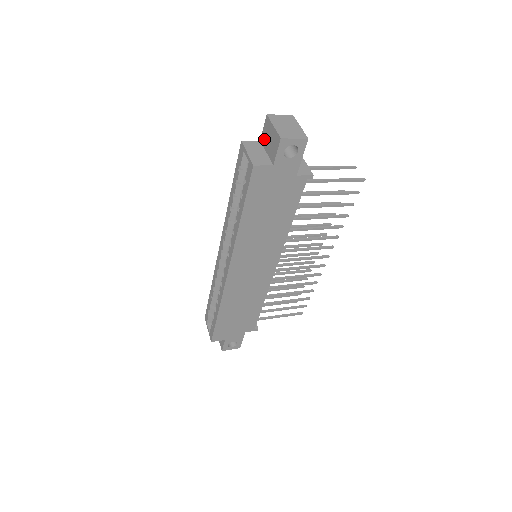
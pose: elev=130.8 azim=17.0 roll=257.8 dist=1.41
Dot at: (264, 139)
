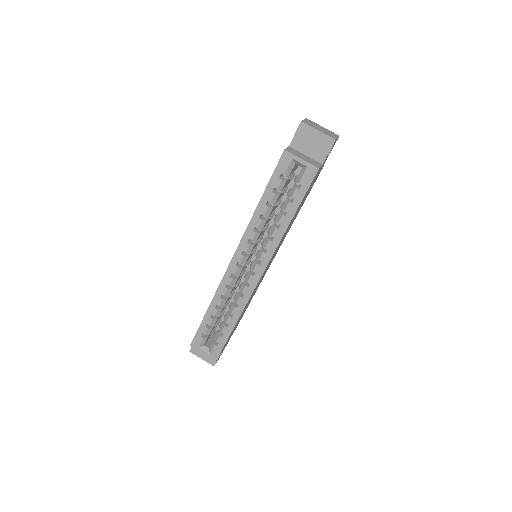
Dot at: (299, 144)
